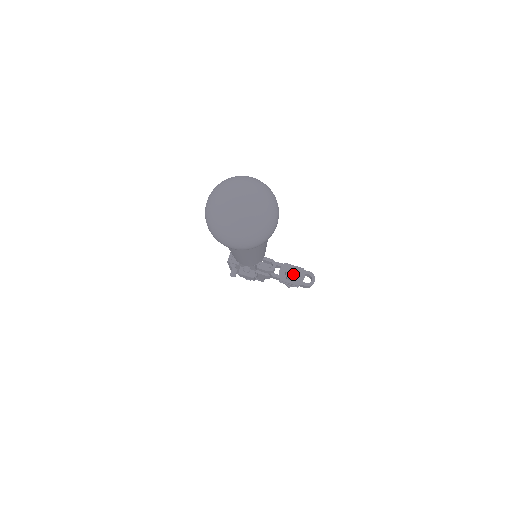
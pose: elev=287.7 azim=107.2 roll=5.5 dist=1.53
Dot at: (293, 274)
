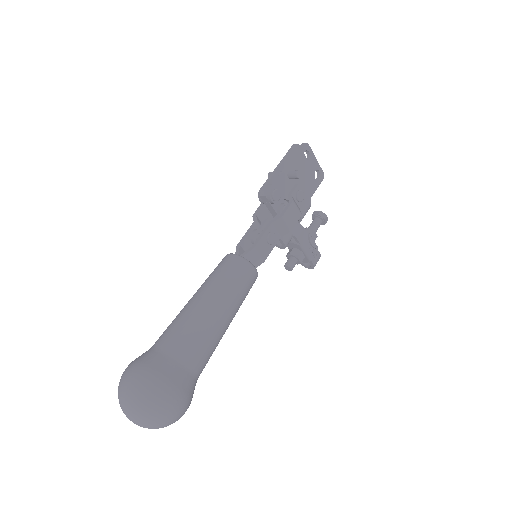
Dot at: (286, 269)
